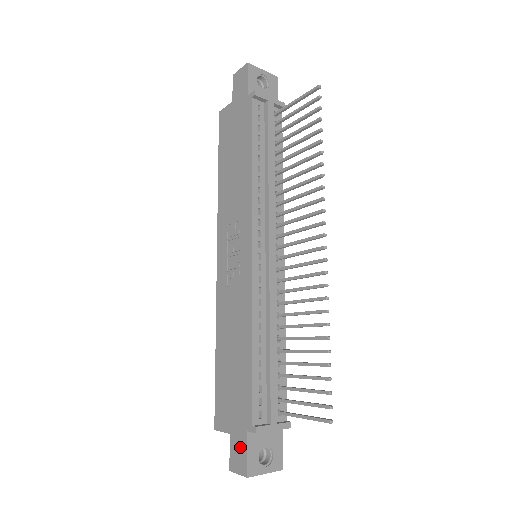
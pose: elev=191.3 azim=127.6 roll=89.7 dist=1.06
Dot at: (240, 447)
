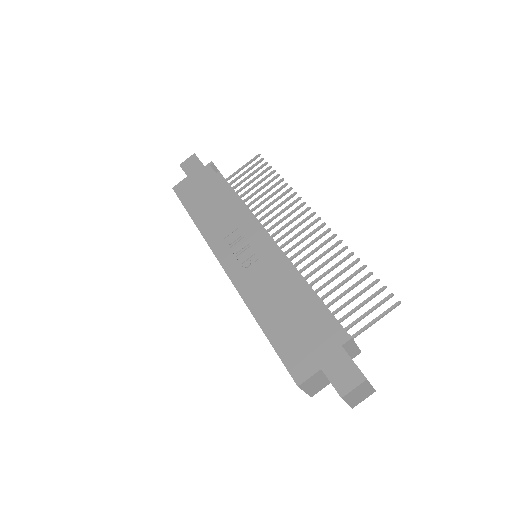
Dot at: (341, 365)
